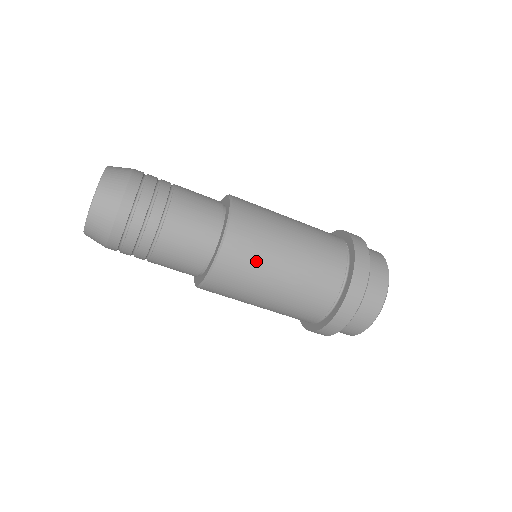
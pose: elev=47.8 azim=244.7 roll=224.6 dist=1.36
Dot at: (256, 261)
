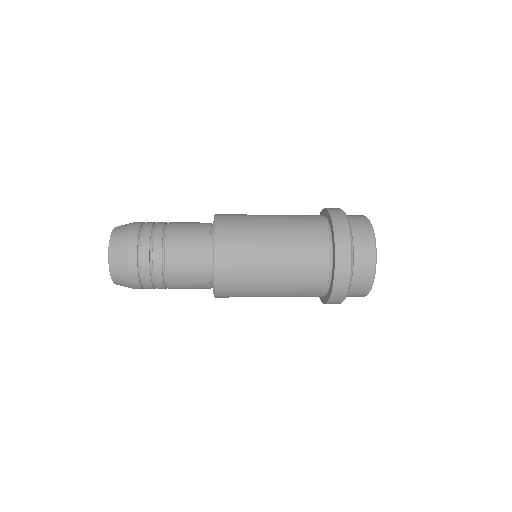
Dot at: (247, 276)
